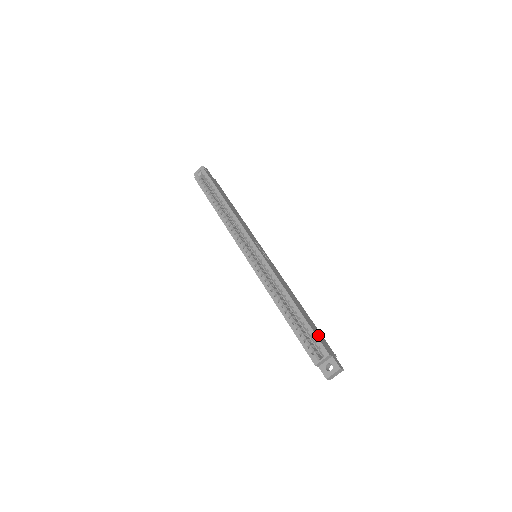
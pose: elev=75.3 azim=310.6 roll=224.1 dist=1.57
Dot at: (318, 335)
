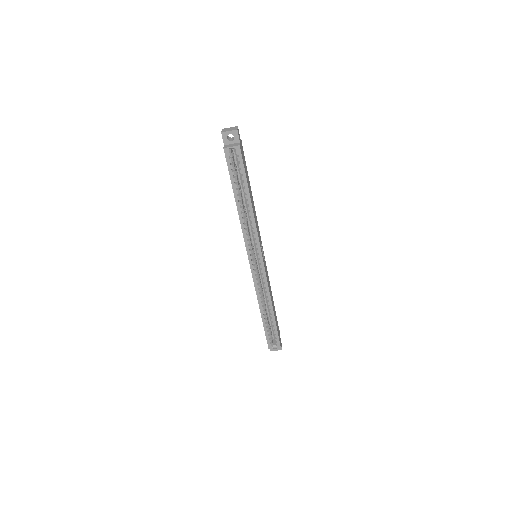
Dot at: occluded
